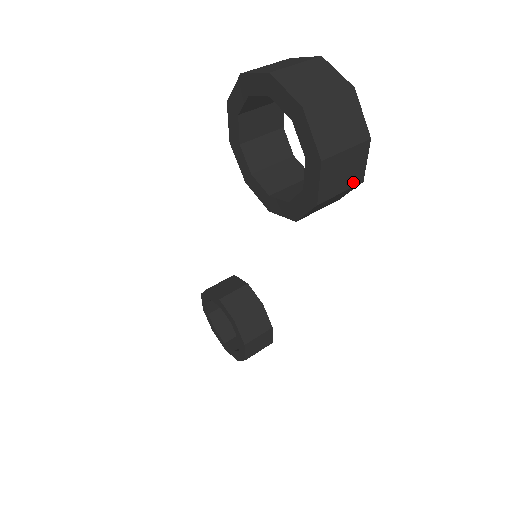
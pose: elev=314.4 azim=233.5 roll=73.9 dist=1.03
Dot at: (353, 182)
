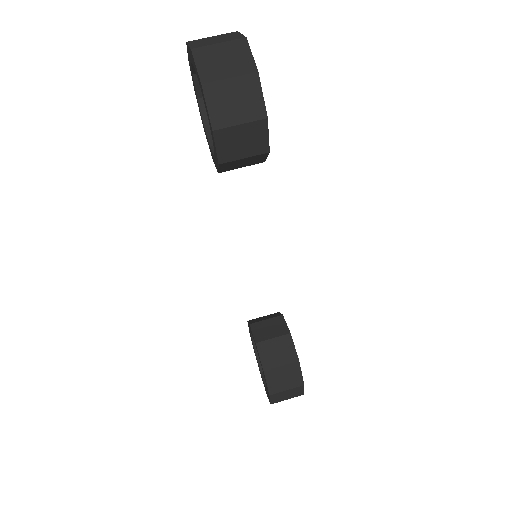
Dot at: (253, 115)
